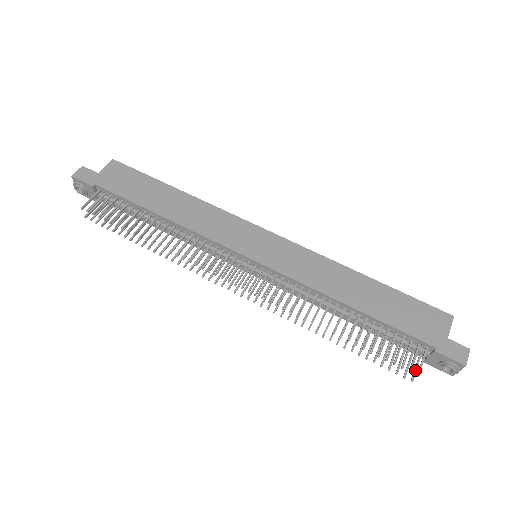
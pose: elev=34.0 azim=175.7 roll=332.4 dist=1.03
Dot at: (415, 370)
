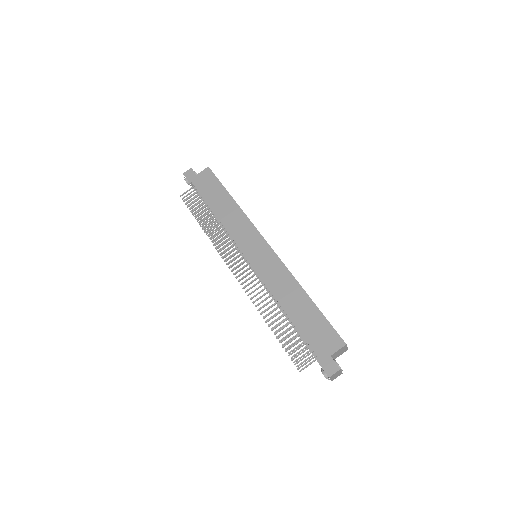
Dot at: (306, 366)
